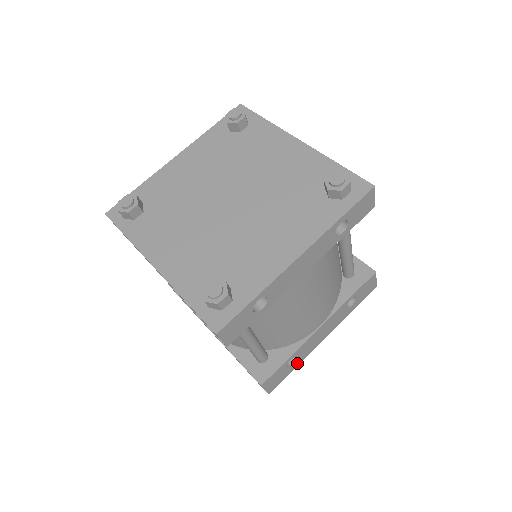
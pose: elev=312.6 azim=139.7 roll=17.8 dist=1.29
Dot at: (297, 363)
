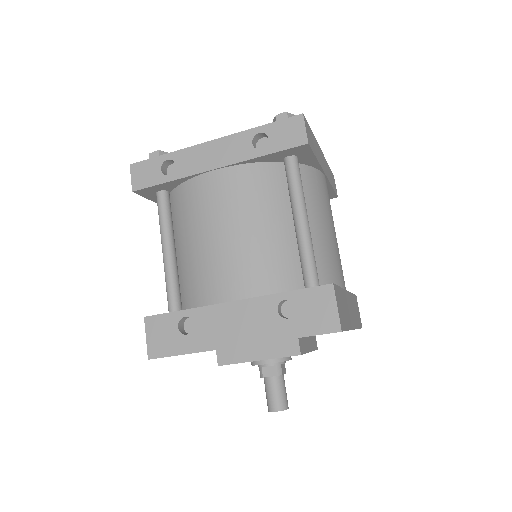
Dot at: (193, 345)
